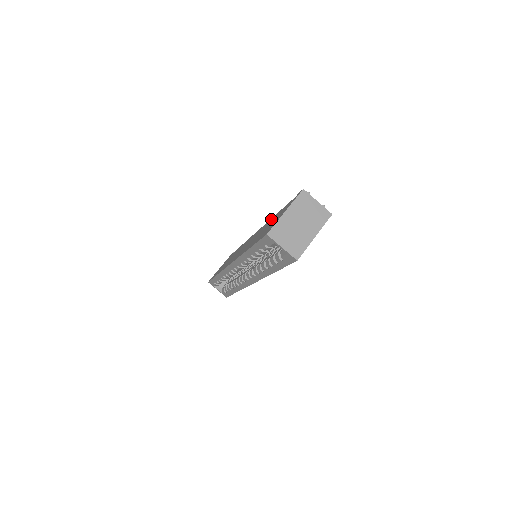
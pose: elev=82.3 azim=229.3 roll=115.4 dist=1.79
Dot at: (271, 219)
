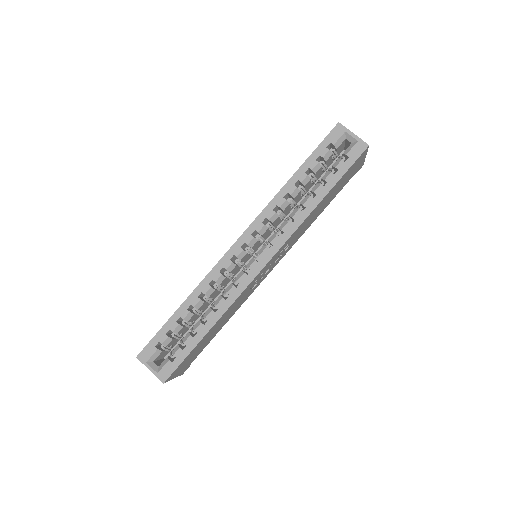
Dot at: occluded
